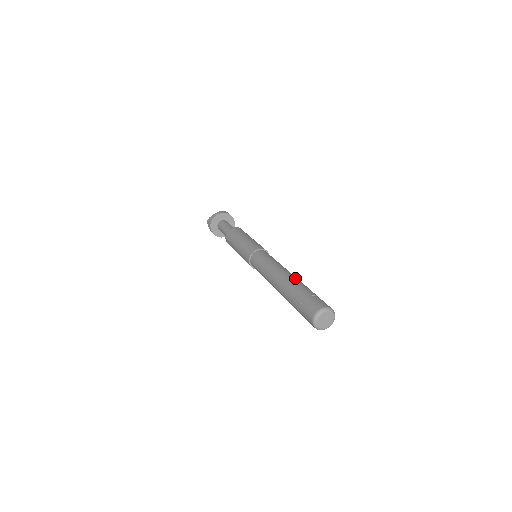
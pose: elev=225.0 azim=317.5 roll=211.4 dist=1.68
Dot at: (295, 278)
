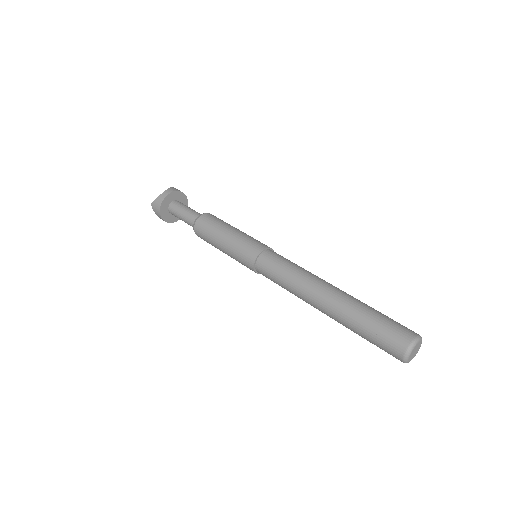
Dot at: (344, 293)
